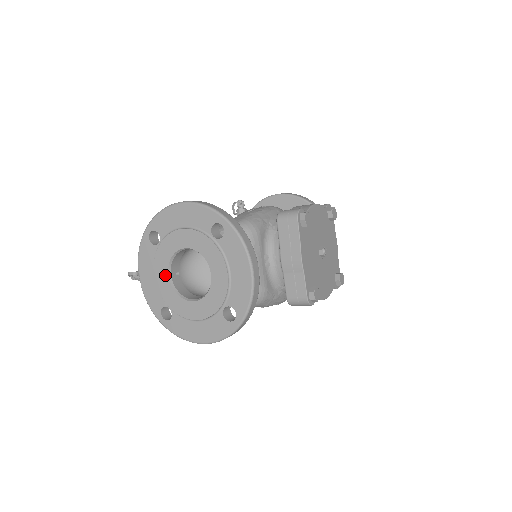
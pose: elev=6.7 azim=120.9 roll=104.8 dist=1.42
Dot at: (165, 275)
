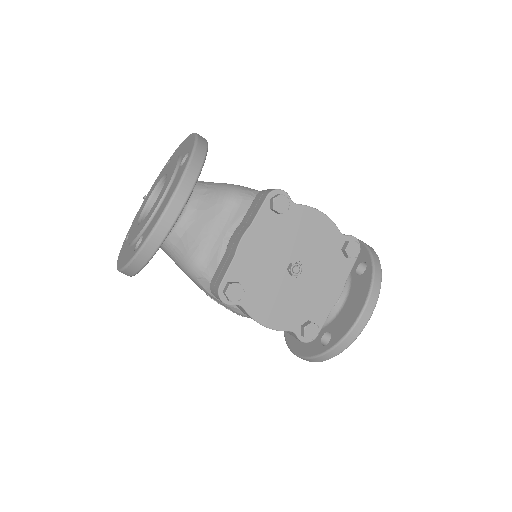
Dot at: (148, 198)
